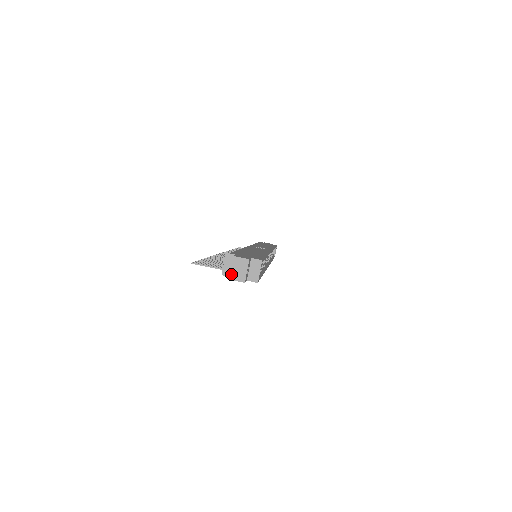
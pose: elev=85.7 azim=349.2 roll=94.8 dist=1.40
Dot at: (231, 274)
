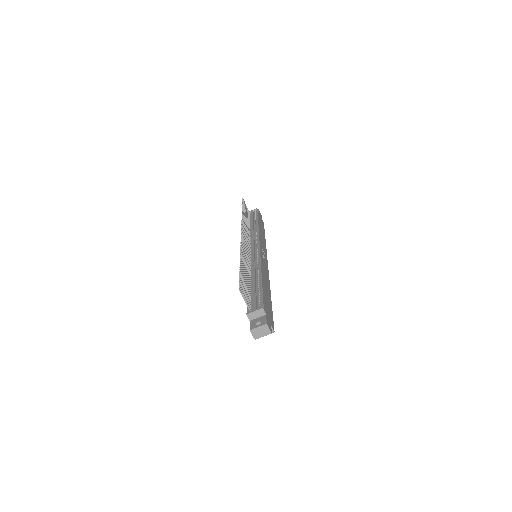
Dot at: (254, 329)
